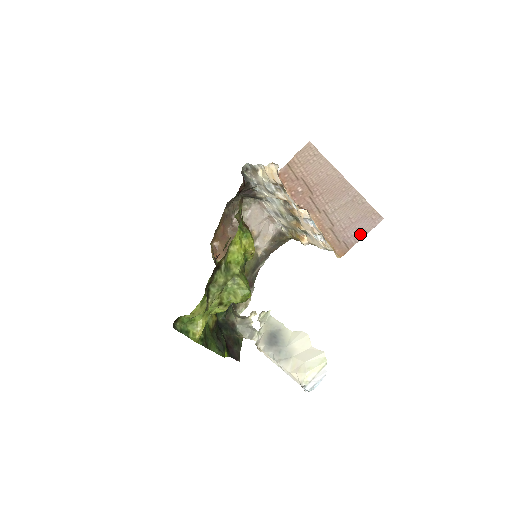
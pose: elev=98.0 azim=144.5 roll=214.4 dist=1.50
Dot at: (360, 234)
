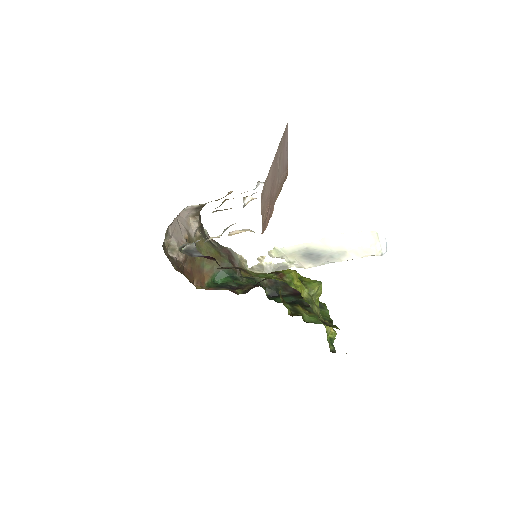
Dot at: (286, 151)
